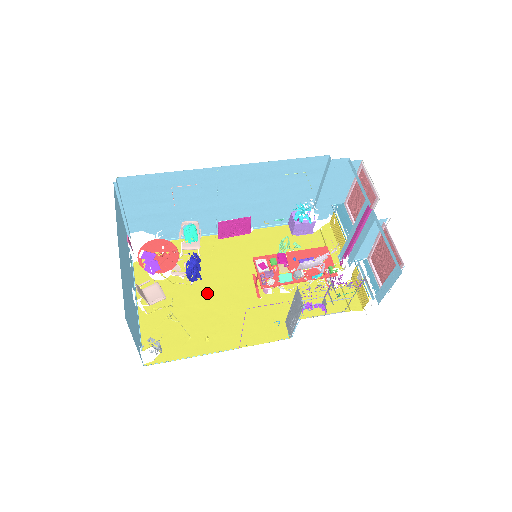
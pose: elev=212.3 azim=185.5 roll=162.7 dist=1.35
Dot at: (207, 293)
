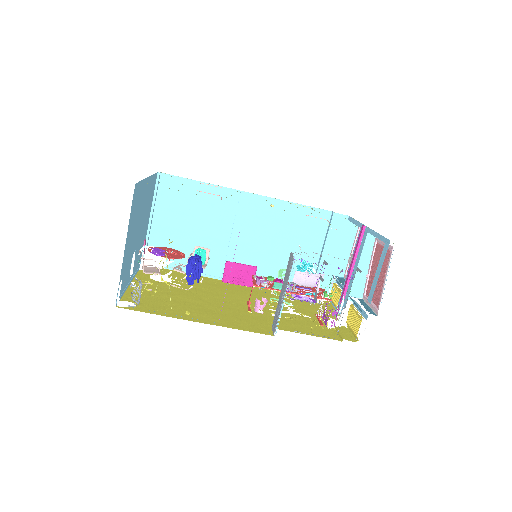
Dot at: (199, 297)
